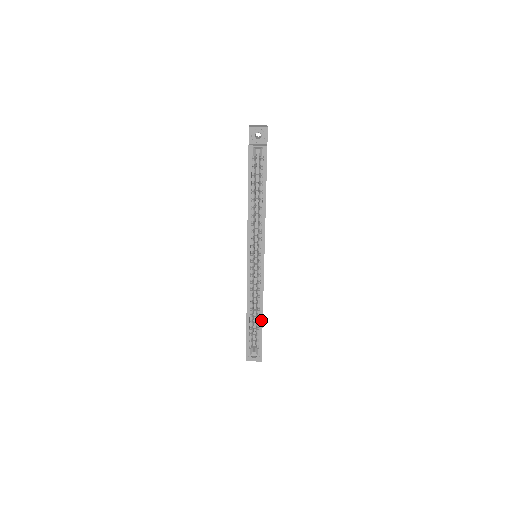
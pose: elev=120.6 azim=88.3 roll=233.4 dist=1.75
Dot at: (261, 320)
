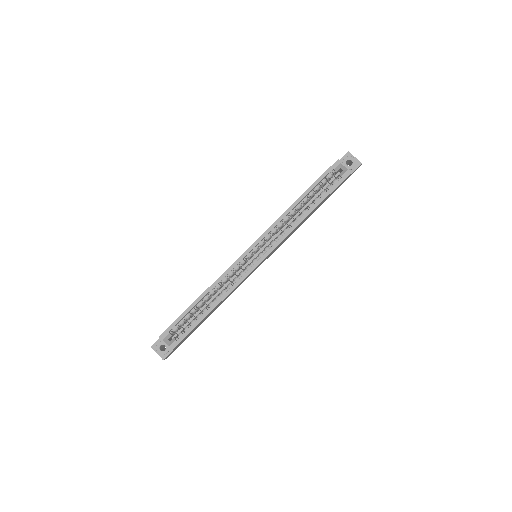
Dot at: (207, 313)
